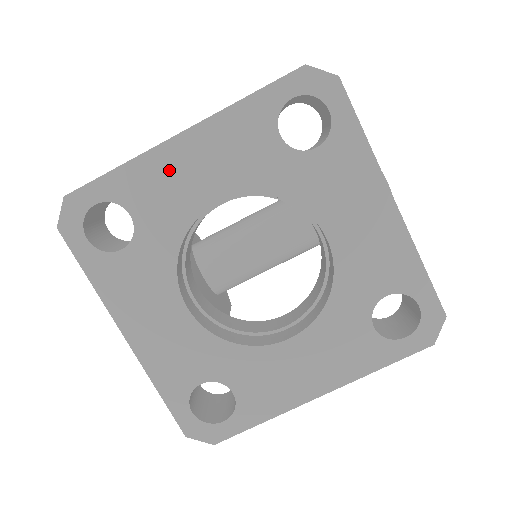
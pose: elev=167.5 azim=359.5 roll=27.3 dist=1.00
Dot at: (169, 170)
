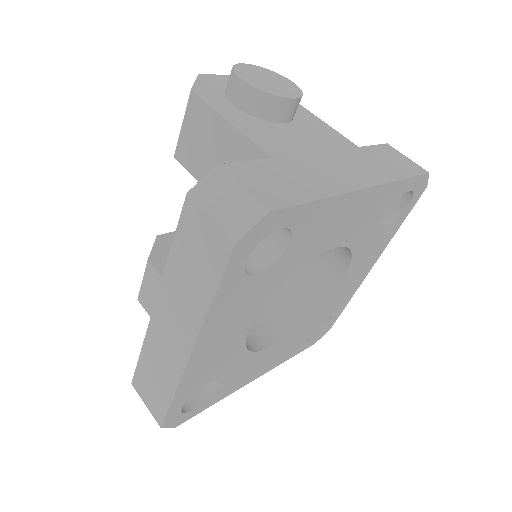
Dot at: (205, 361)
